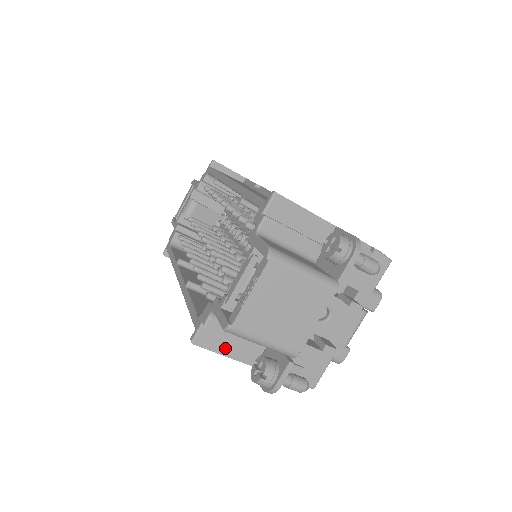
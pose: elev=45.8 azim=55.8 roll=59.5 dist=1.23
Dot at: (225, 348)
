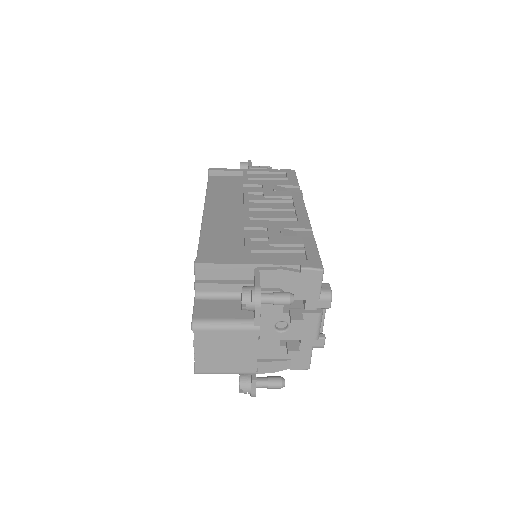
Dot at: occluded
